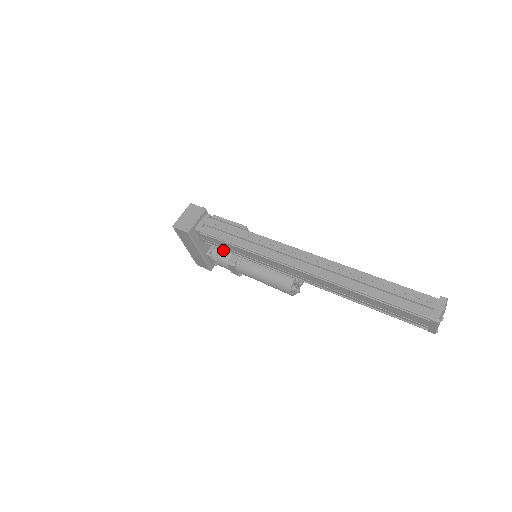
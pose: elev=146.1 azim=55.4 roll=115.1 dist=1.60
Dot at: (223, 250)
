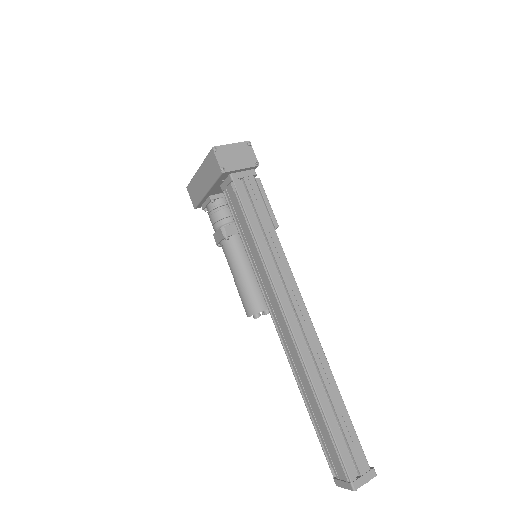
Dot at: (229, 210)
